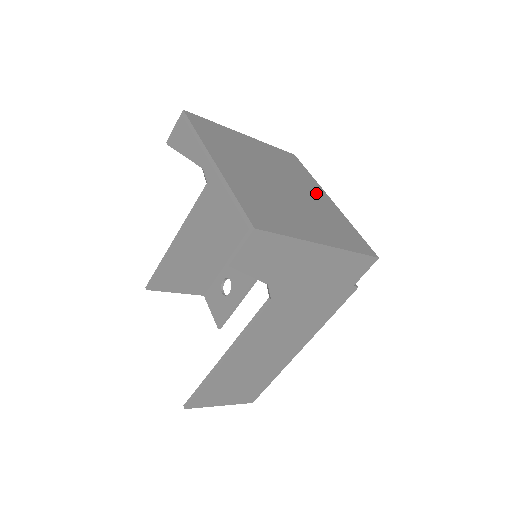
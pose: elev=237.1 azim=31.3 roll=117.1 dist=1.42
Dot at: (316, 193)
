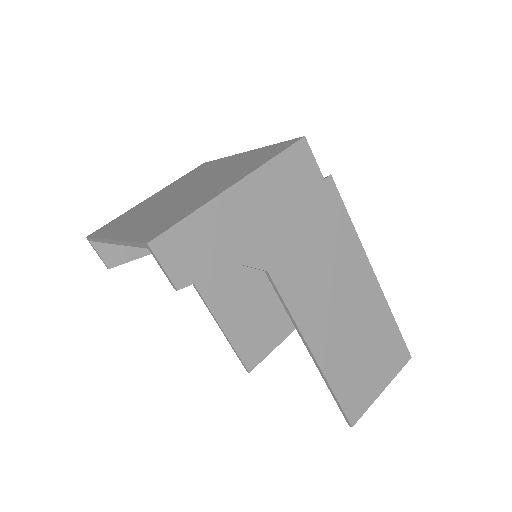
Dot at: (226, 163)
